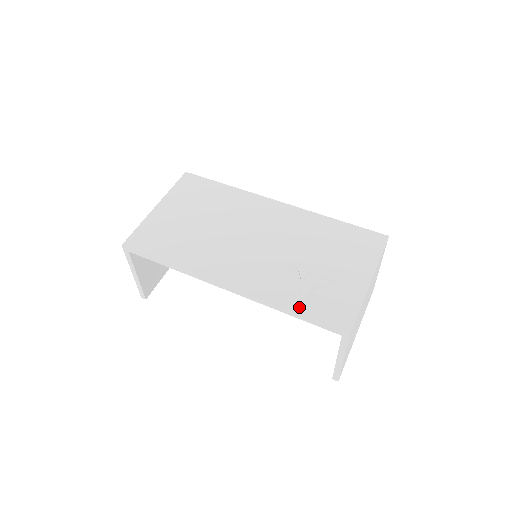
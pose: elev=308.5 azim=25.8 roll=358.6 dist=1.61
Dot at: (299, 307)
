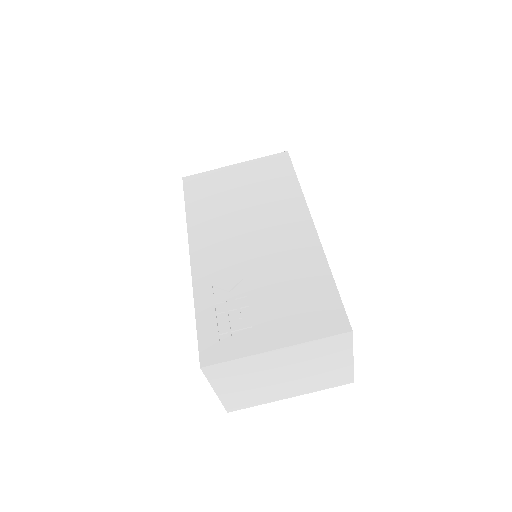
Dot at: (203, 313)
